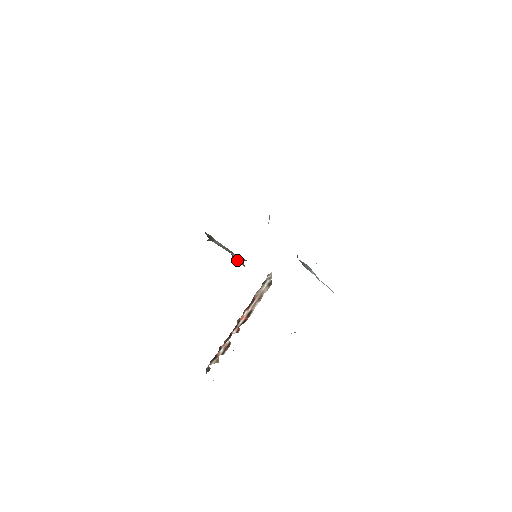
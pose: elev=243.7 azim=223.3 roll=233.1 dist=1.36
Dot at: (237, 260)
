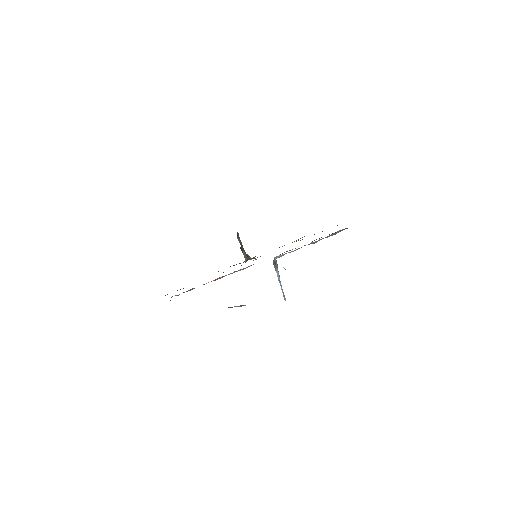
Dot at: (242, 251)
